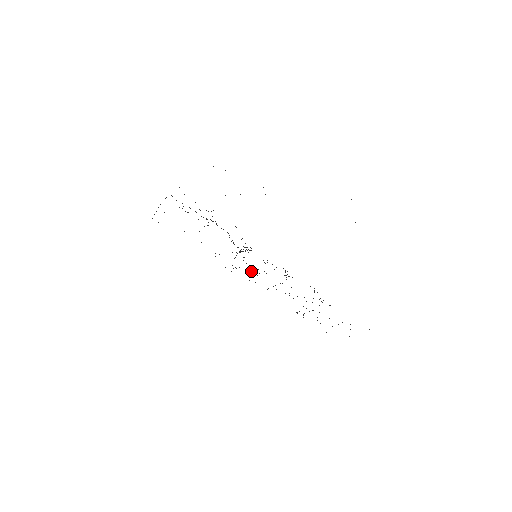
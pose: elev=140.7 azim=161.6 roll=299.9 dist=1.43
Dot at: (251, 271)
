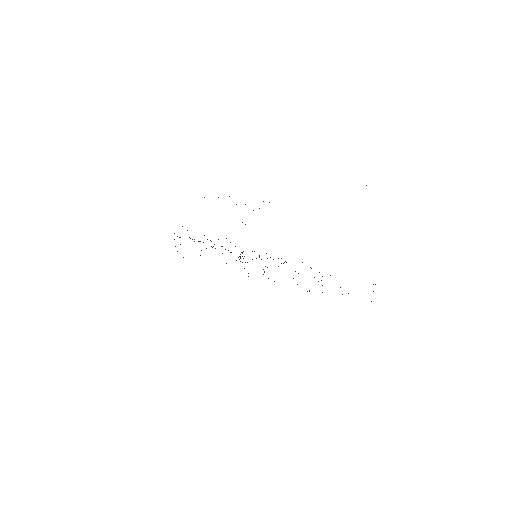
Dot at: occluded
